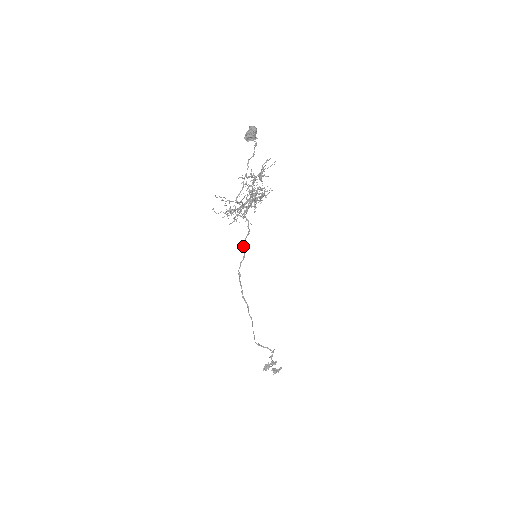
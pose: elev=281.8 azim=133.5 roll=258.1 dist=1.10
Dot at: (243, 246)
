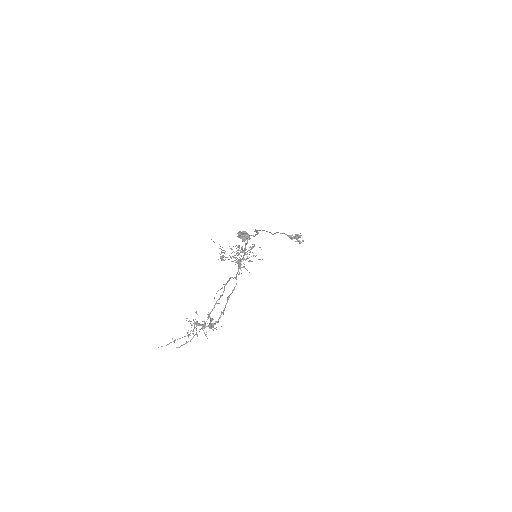
Dot at: (255, 231)
